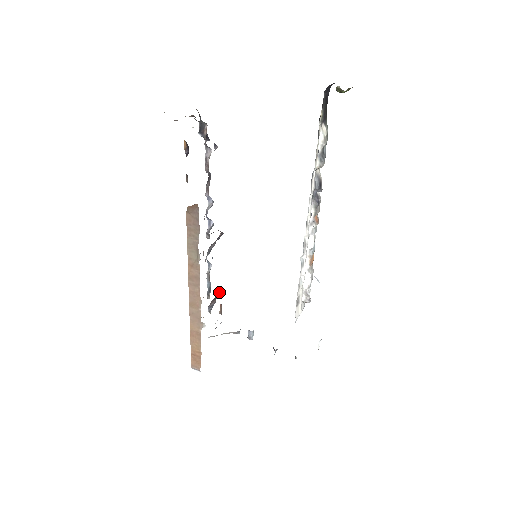
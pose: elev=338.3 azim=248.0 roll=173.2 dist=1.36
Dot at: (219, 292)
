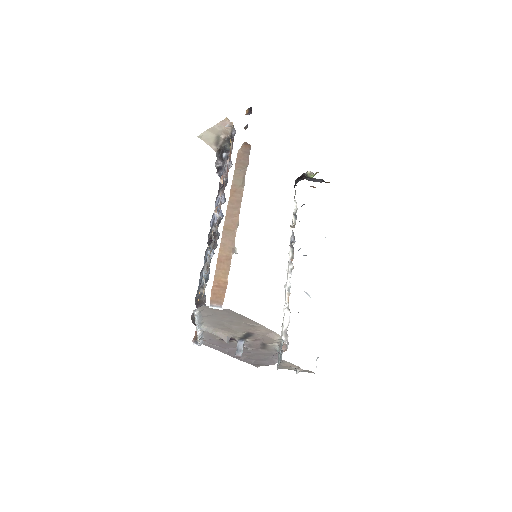
Dot at: occluded
